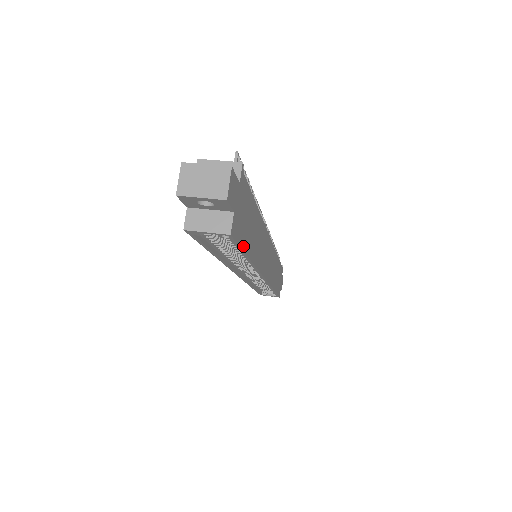
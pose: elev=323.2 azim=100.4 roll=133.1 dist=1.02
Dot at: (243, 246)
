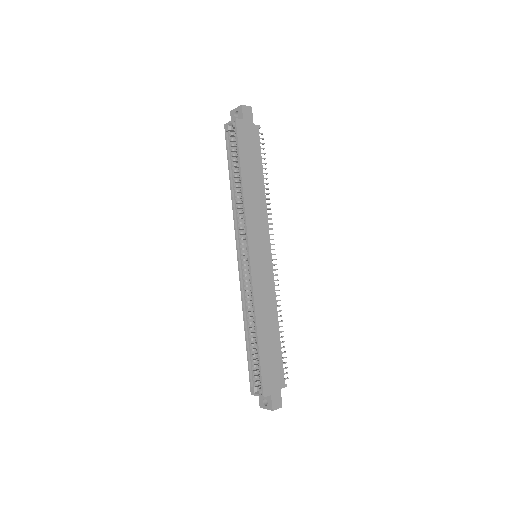
Dot at: (240, 150)
